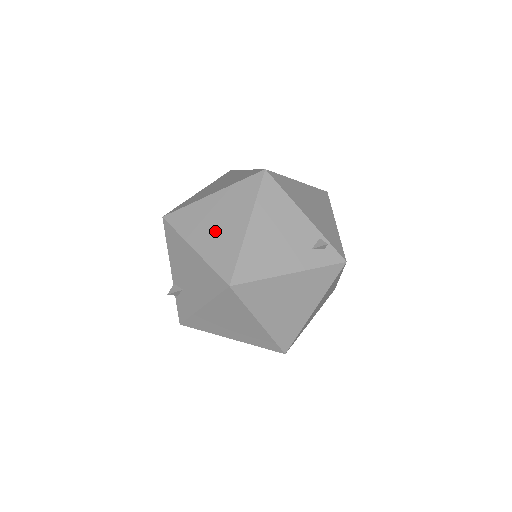
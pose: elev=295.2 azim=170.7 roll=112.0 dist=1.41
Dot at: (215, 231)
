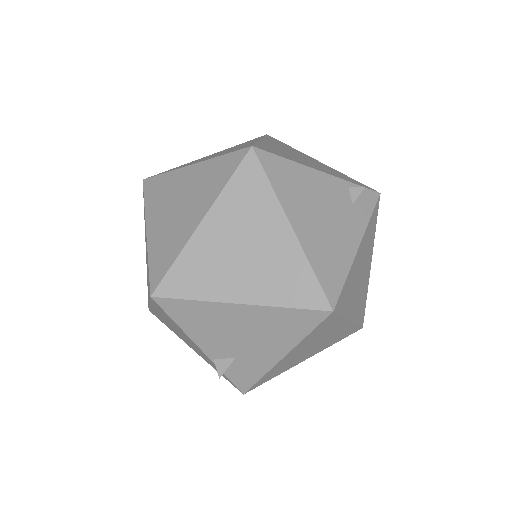
Dot at: (252, 263)
